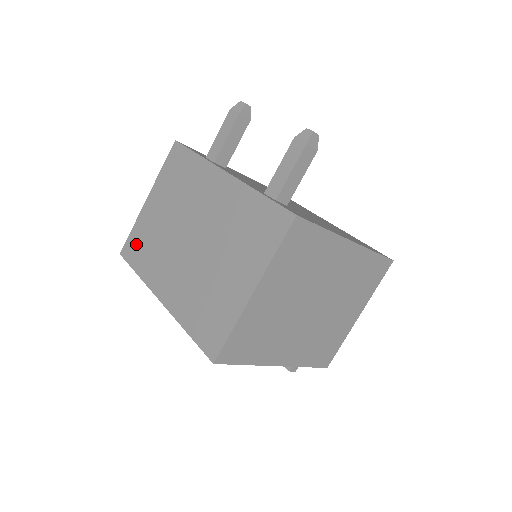
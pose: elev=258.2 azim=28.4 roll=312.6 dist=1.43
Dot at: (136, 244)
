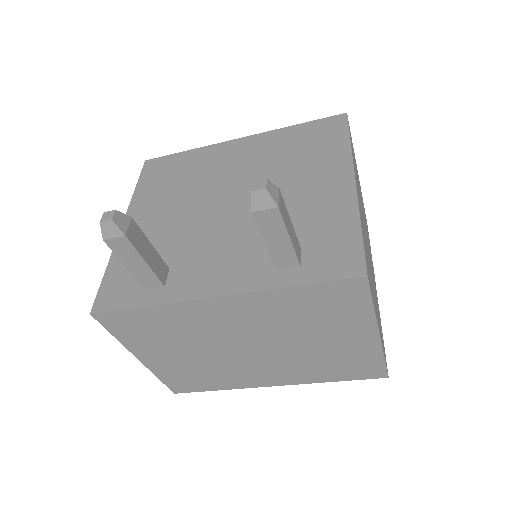
Dot at: (184, 382)
